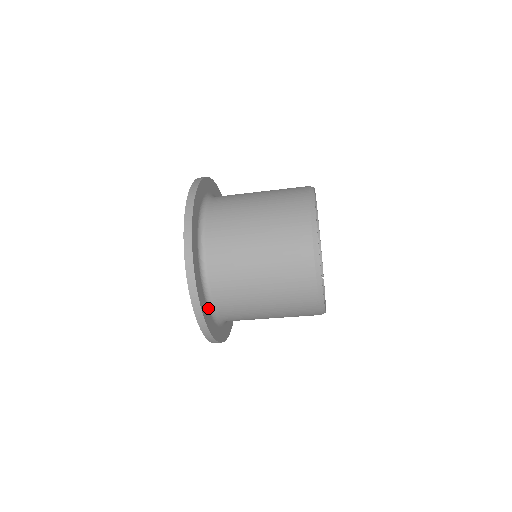
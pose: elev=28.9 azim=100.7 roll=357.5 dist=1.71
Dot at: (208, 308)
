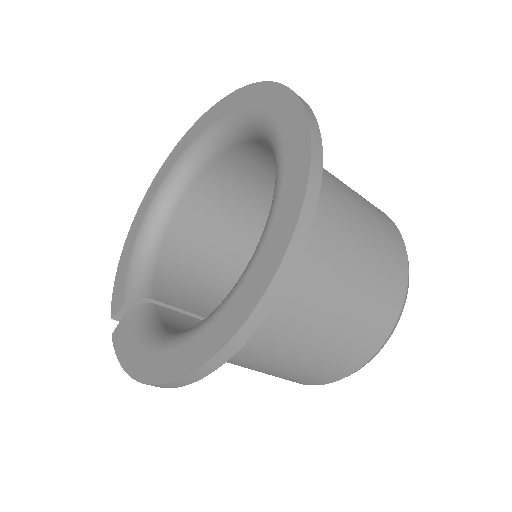
Dot at: occluded
